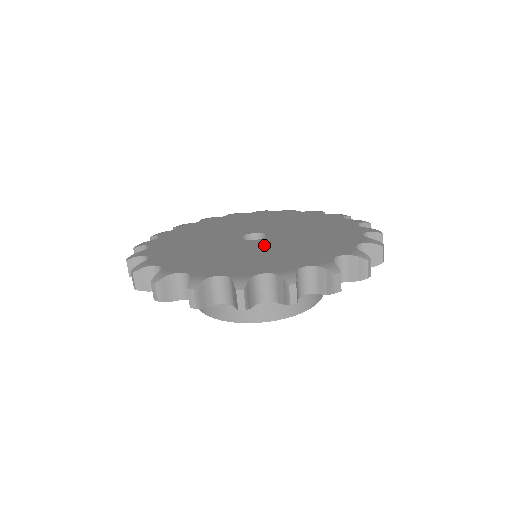
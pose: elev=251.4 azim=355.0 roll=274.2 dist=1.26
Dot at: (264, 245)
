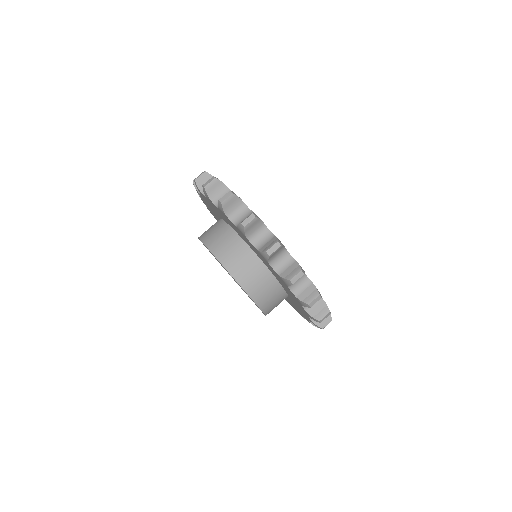
Dot at: occluded
